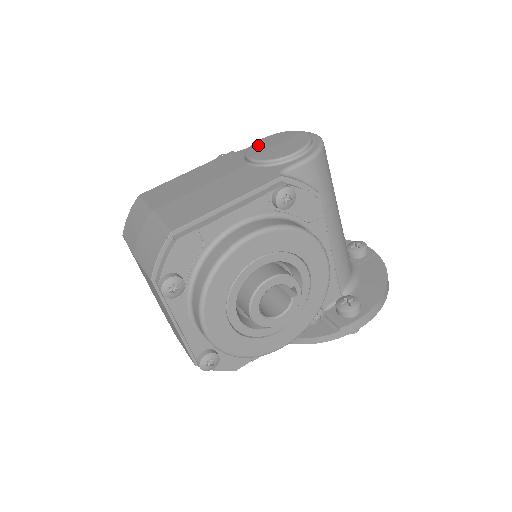
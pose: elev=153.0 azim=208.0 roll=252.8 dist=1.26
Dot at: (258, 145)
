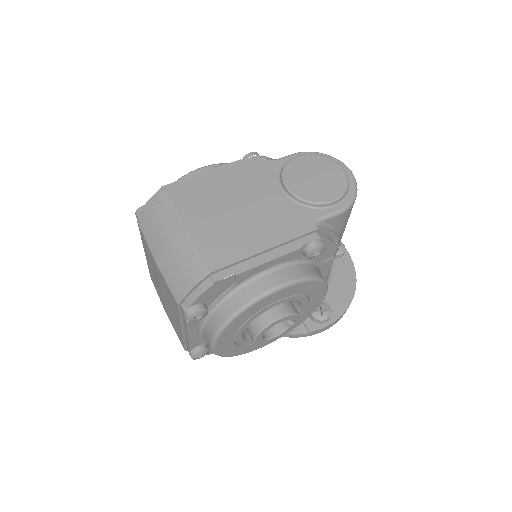
Dot at: (295, 167)
